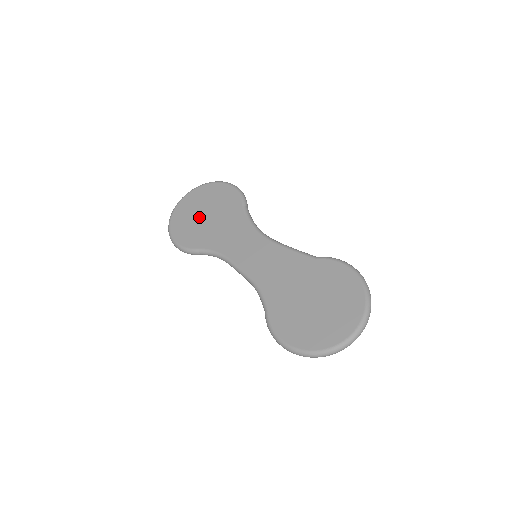
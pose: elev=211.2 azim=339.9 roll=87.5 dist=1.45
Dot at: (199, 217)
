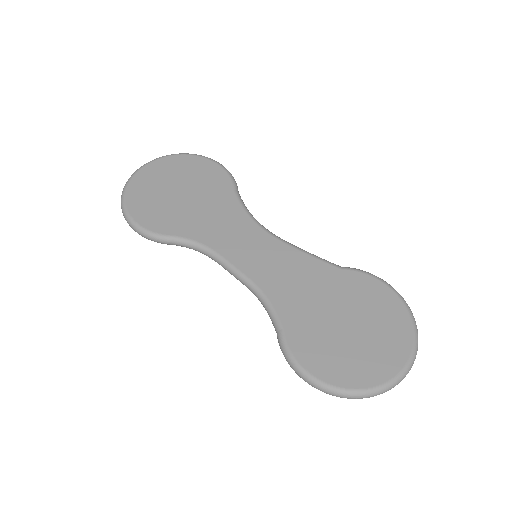
Dot at: (171, 194)
